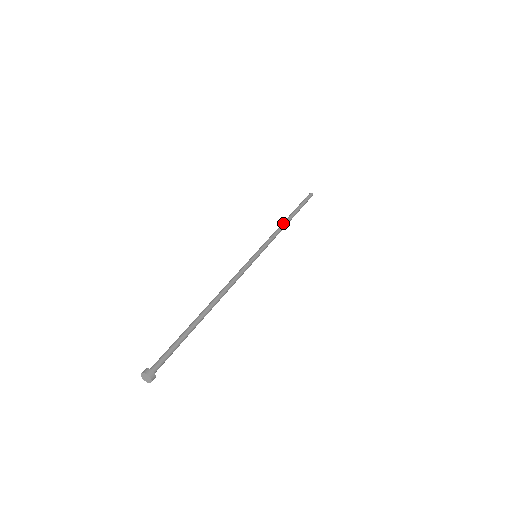
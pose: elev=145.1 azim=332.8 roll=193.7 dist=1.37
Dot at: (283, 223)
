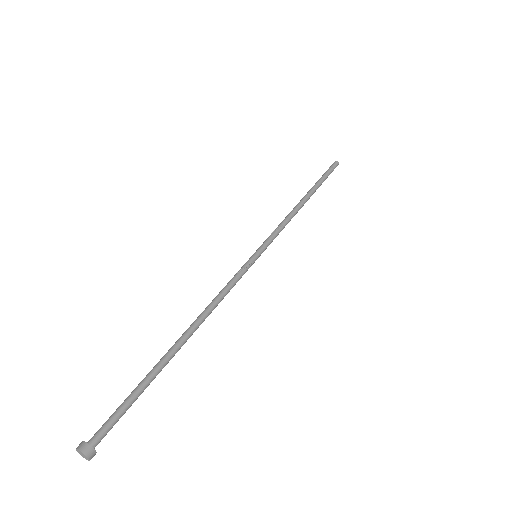
Dot at: (295, 206)
